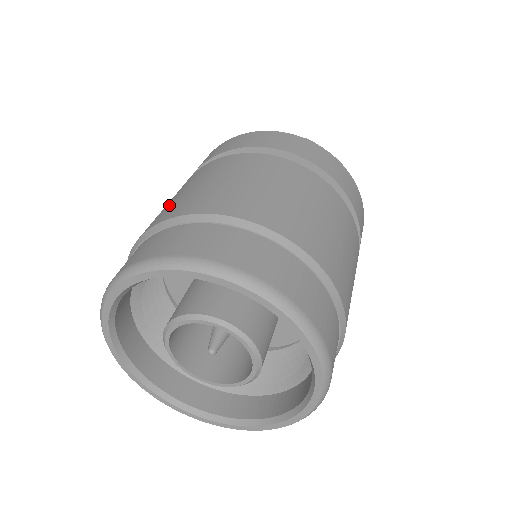
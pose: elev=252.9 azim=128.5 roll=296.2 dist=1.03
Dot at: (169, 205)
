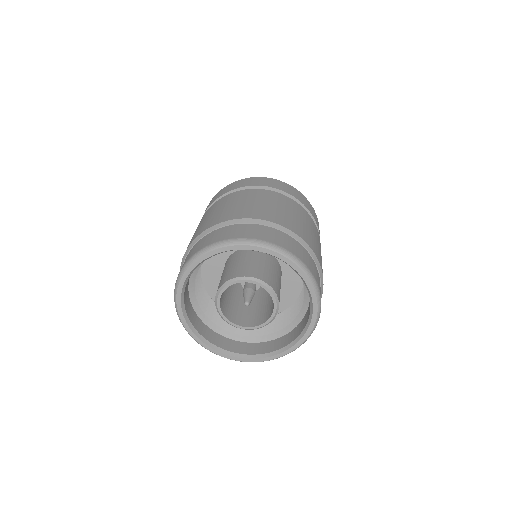
Dot at: occluded
